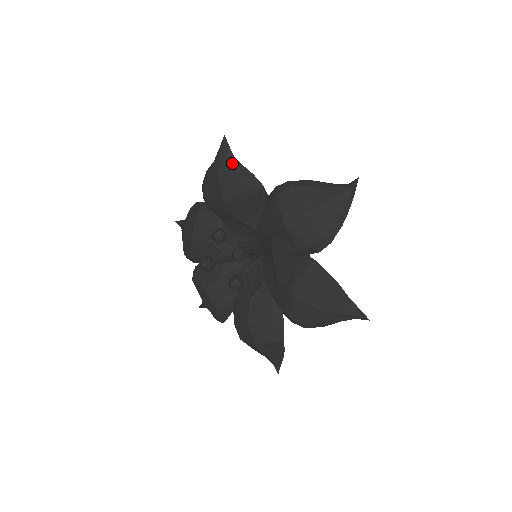
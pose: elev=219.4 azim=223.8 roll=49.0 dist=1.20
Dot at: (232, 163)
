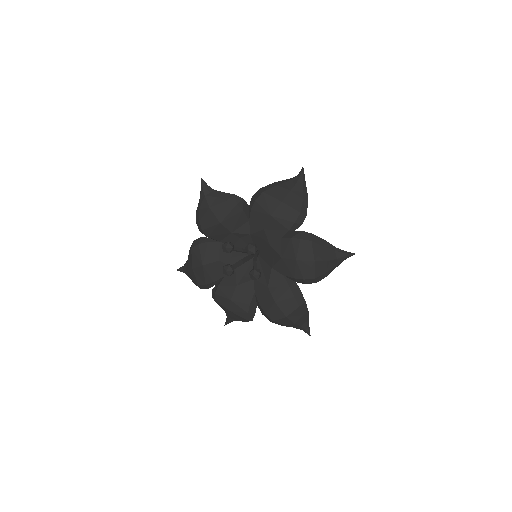
Dot at: (215, 194)
